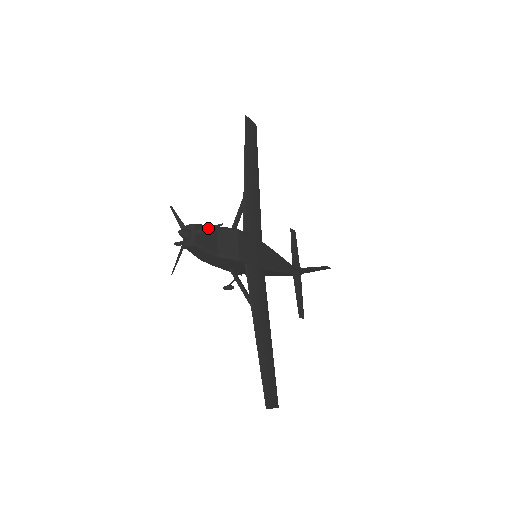
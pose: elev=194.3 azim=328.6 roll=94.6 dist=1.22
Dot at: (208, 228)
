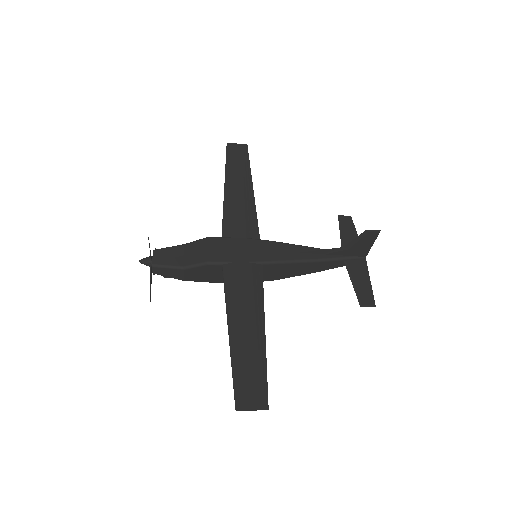
Dot at: (149, 245)
